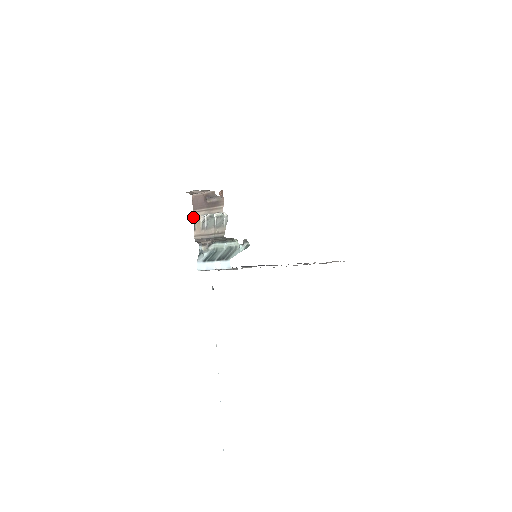
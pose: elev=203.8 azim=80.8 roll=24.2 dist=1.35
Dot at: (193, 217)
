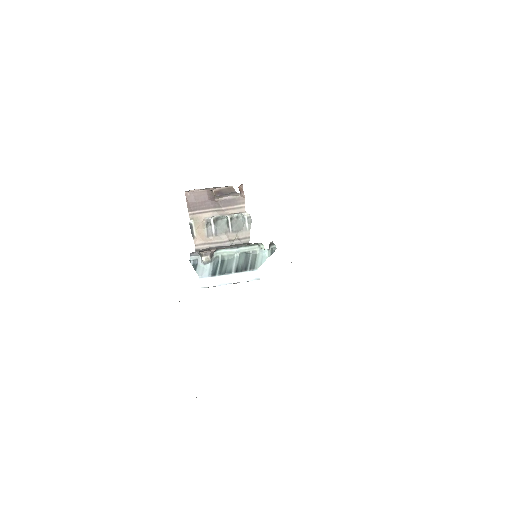
Dot at: occluded
